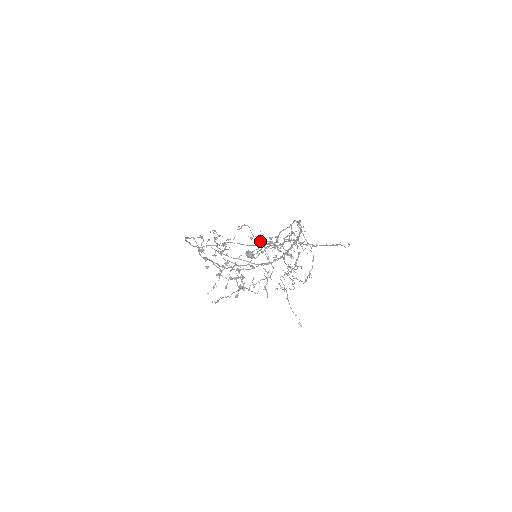
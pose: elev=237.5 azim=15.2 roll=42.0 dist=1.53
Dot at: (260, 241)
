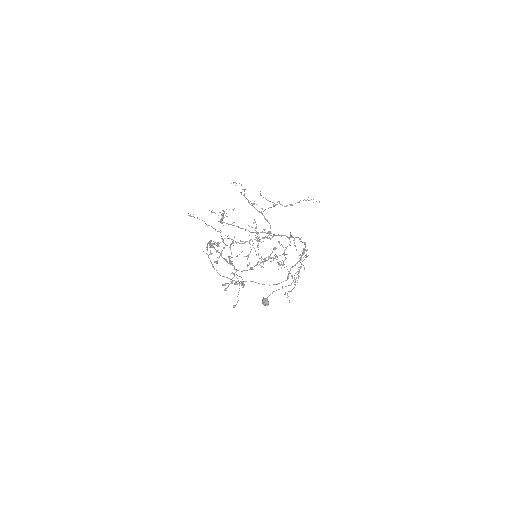
Dot at: occluded
